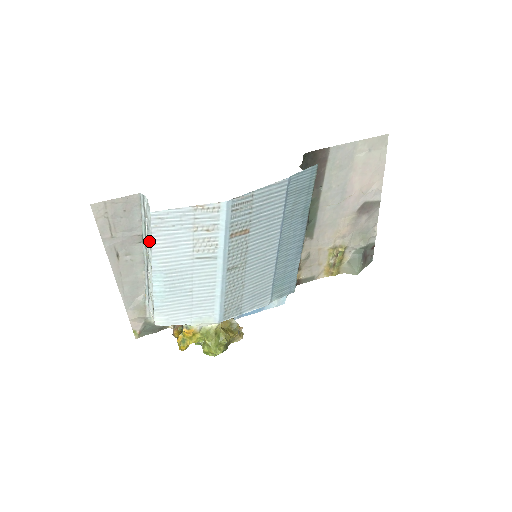
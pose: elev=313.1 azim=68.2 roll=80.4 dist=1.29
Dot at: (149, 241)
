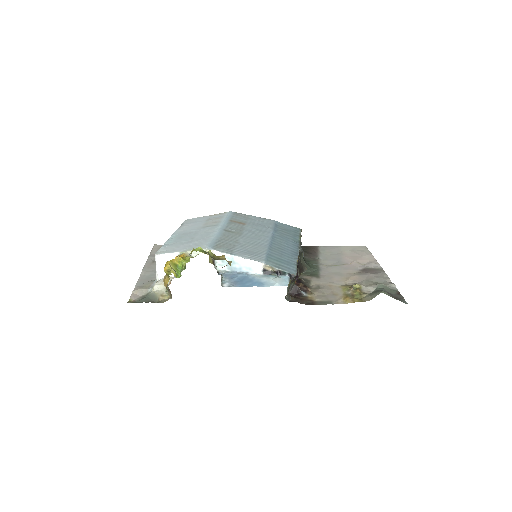
Dot at: occluded
